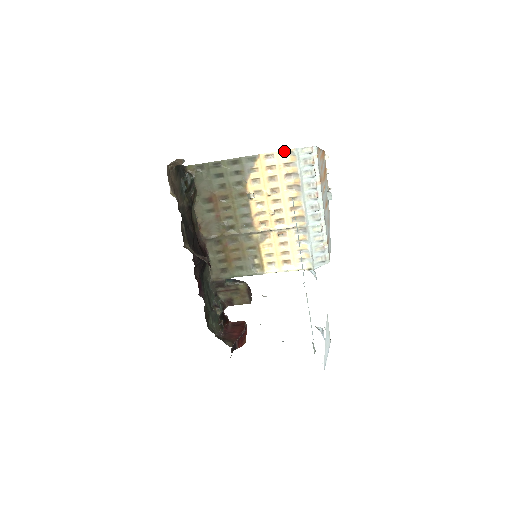
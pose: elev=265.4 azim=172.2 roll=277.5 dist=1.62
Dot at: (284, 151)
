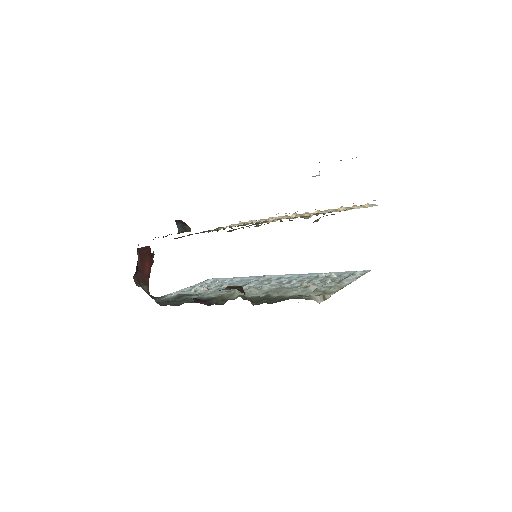
Dot at: occluded
